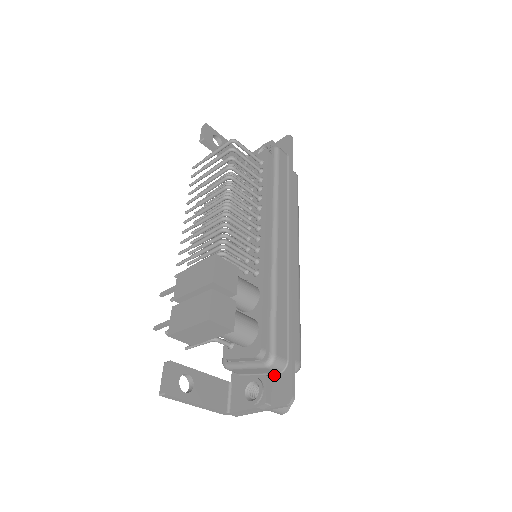
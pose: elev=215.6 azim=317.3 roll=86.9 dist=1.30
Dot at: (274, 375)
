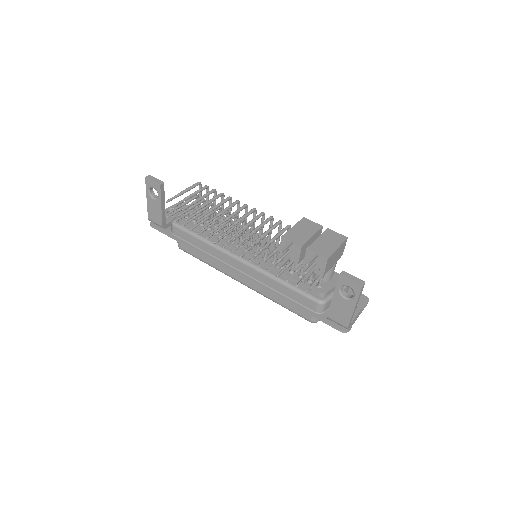
Dot at: occluded
